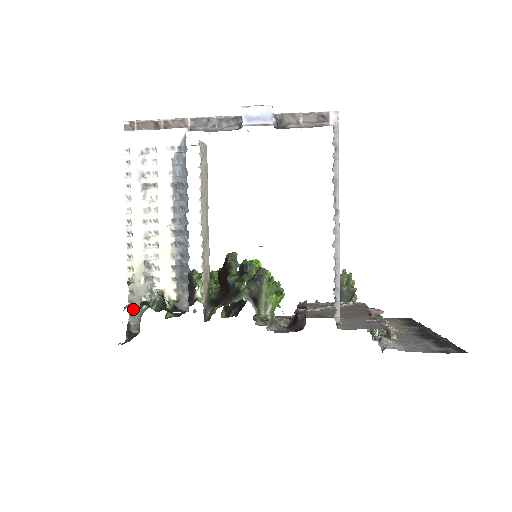
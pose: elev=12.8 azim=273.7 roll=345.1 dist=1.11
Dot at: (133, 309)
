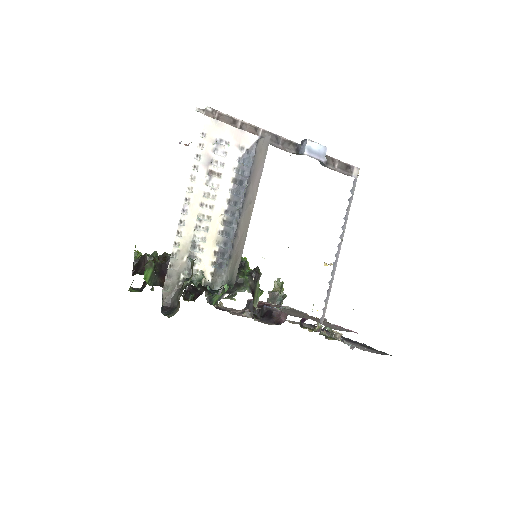
Dot at: (169, 283)
